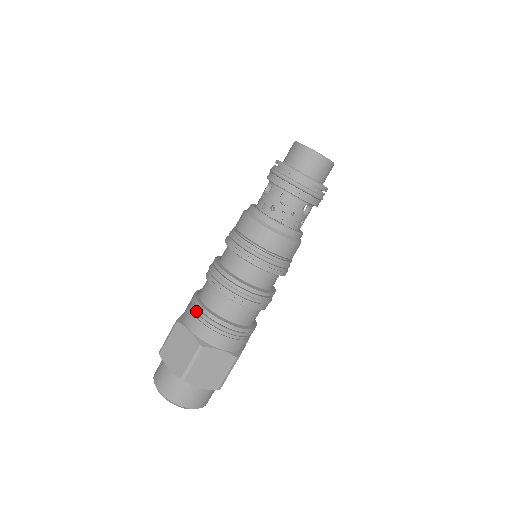
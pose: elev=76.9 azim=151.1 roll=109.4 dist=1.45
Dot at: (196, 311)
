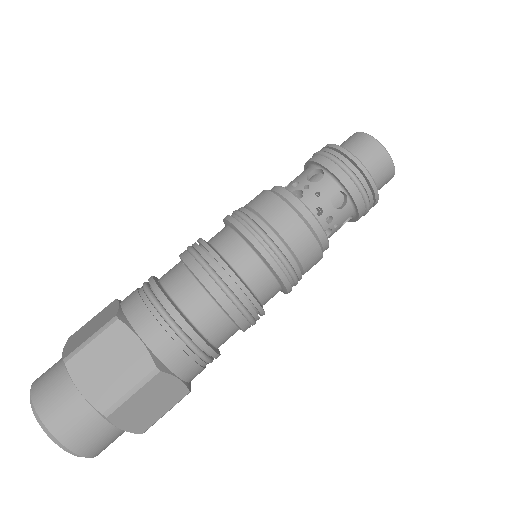
Dot at: (143, 283)
